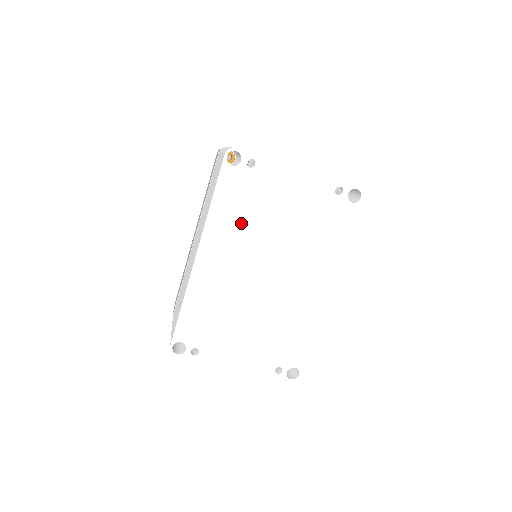
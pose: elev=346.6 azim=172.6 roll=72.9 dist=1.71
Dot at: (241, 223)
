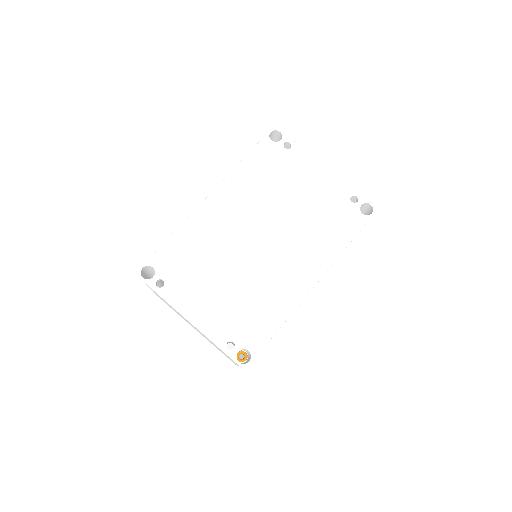
Dot at: (259, 187)
